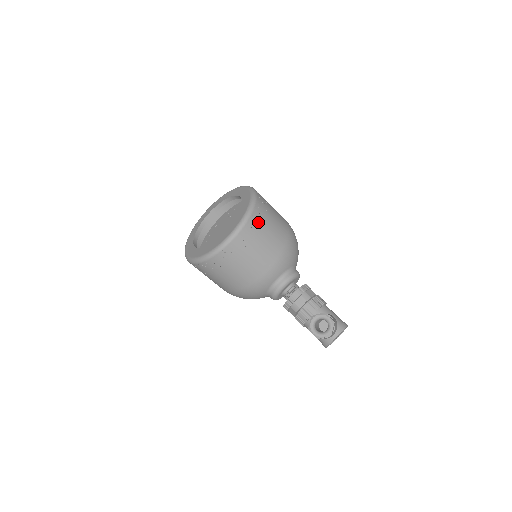
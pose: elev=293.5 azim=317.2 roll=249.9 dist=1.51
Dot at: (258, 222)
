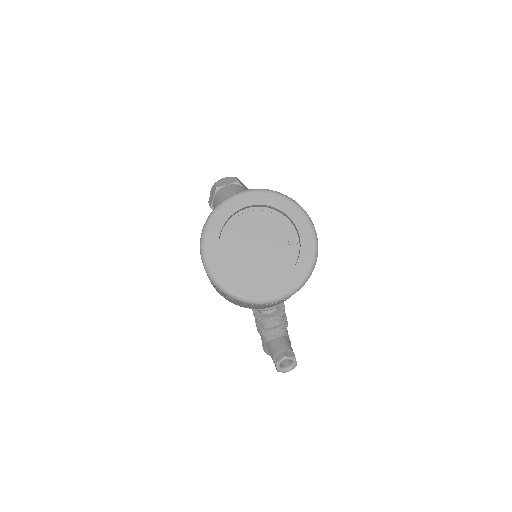
Dot at: occluded
